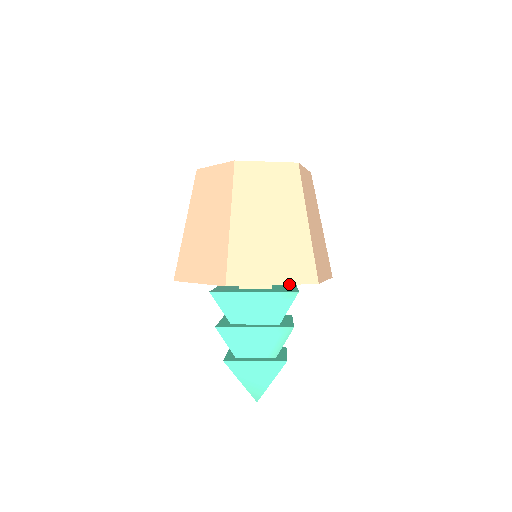
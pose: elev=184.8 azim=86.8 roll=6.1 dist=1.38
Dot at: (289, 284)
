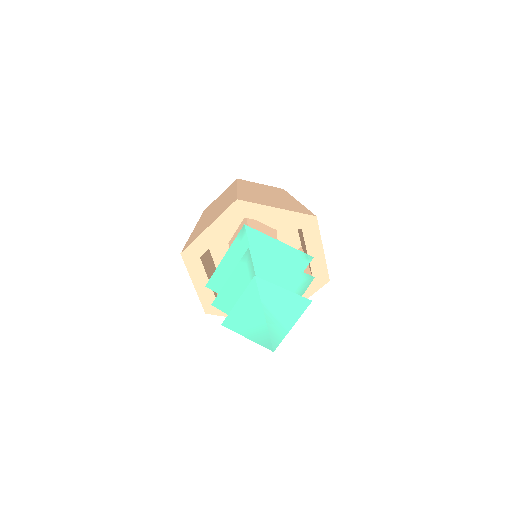
Dot at: (218, 218)
